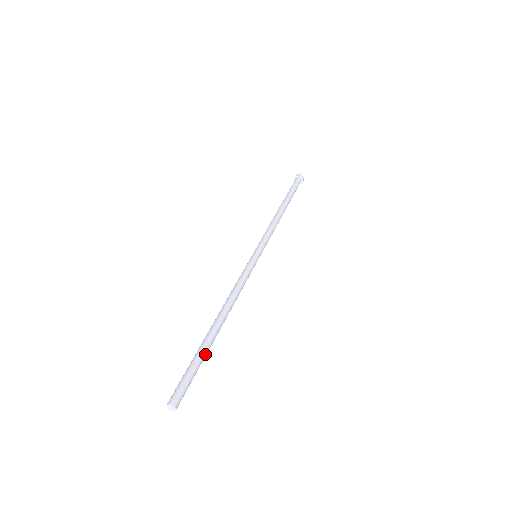
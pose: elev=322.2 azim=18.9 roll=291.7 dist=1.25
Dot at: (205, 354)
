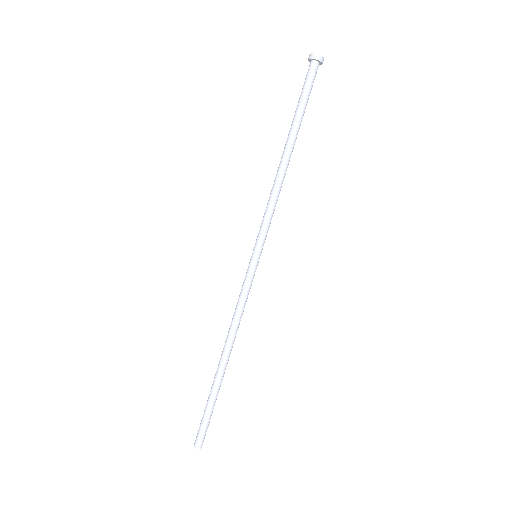
Dot at: (216, 398)
